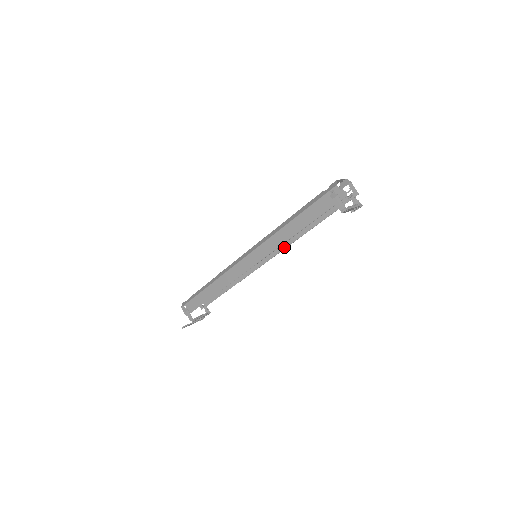
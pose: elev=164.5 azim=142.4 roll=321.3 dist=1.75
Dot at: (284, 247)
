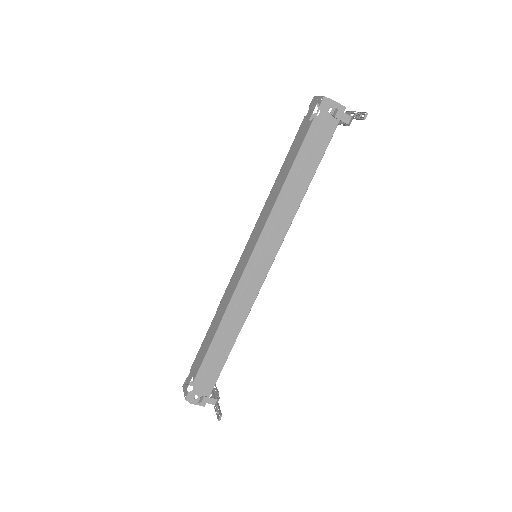
Dot at: occluded
